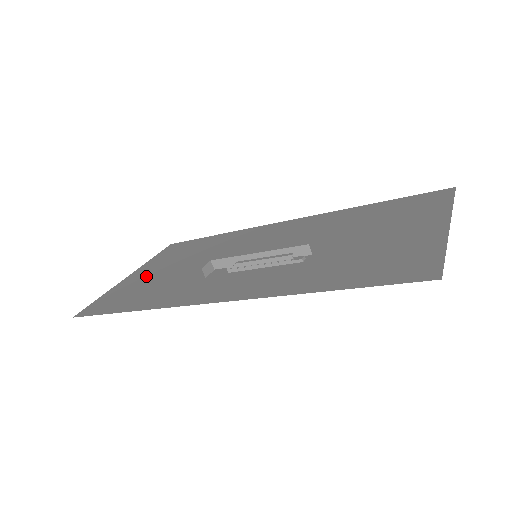
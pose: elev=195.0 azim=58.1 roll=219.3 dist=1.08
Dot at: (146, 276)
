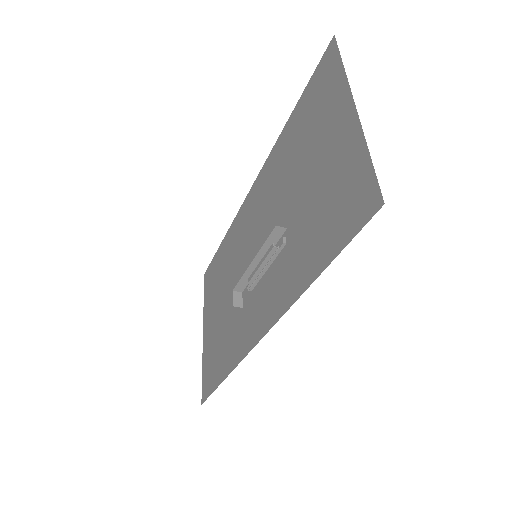
Dot at: (211, 328)
